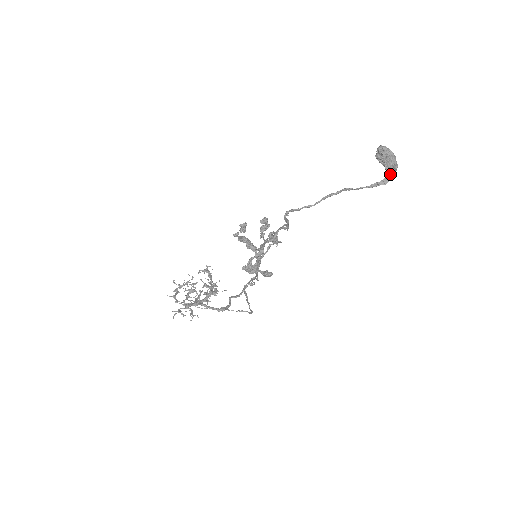
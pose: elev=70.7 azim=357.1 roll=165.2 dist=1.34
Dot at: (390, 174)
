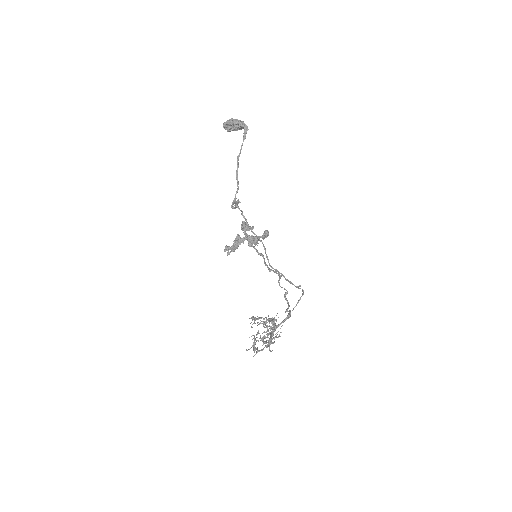
Dot at: (243, 123)
